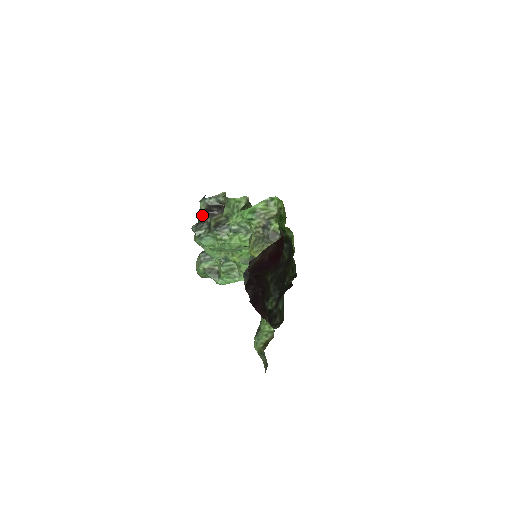
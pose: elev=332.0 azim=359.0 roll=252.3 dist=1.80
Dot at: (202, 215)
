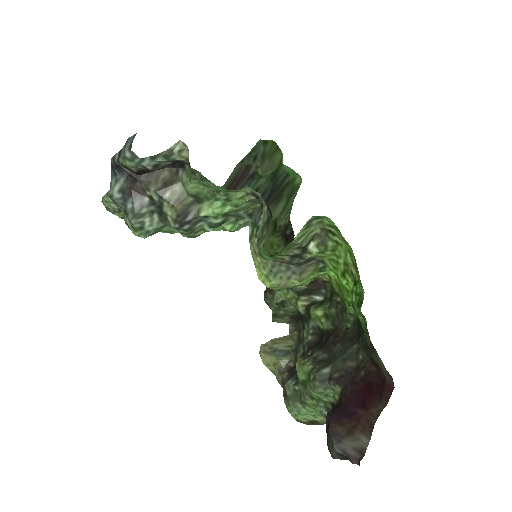
Dot at: (129, 174)
